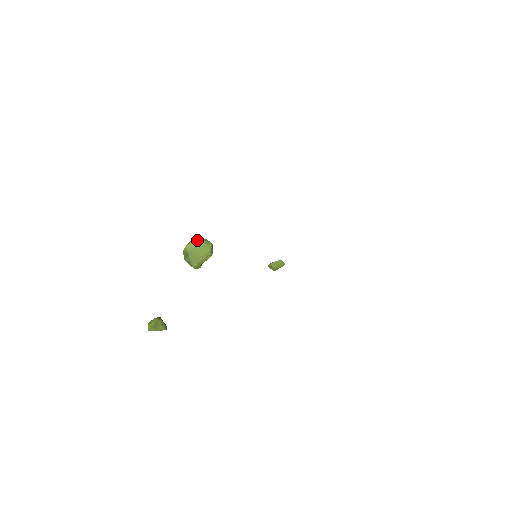
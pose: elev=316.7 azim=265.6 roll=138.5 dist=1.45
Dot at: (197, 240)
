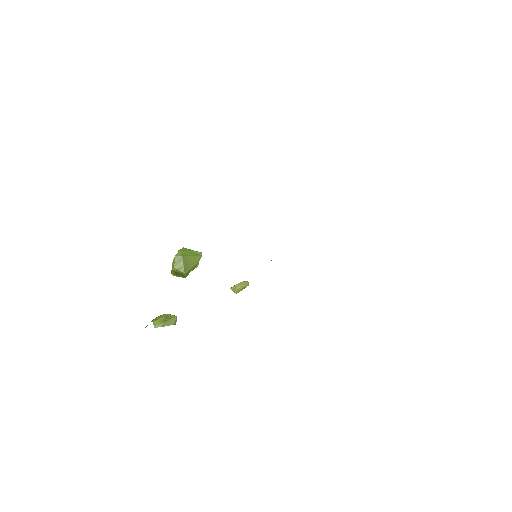
Dot at: (187, 249)
